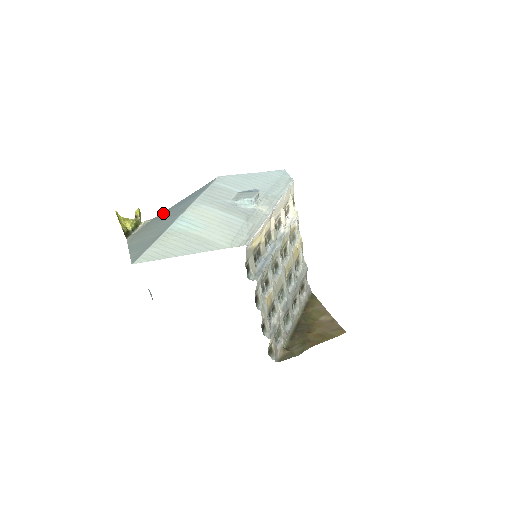
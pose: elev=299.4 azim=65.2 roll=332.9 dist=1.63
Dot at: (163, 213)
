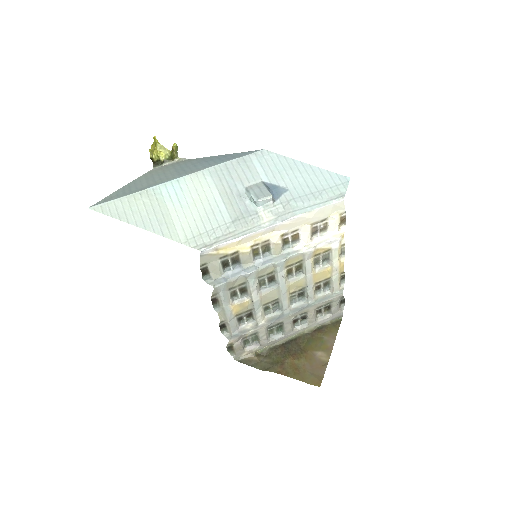
Dot at: (196, 159)
